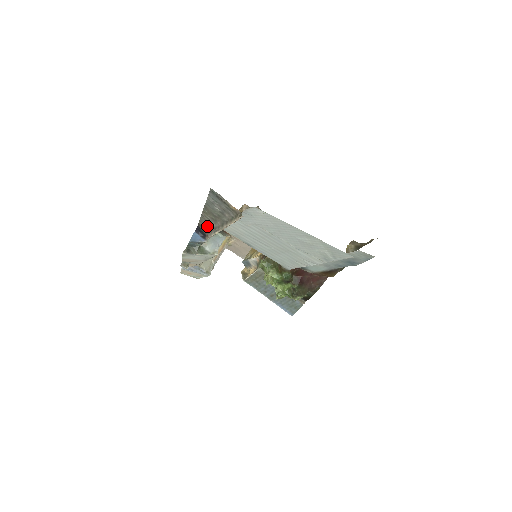
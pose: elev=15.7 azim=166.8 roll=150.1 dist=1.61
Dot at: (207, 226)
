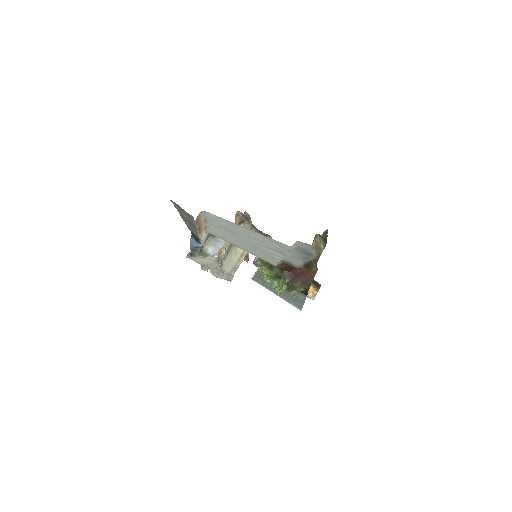
Dot at: (194, 232)
